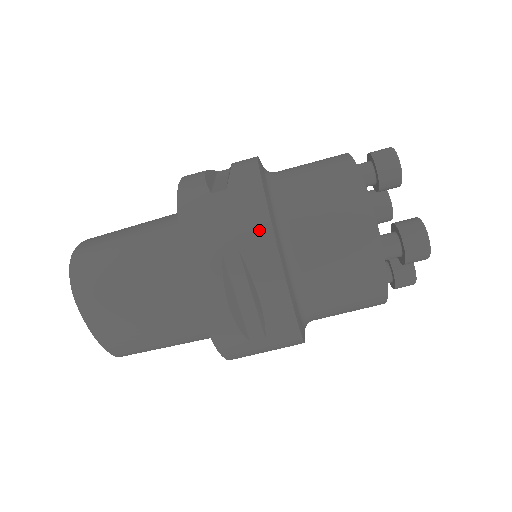
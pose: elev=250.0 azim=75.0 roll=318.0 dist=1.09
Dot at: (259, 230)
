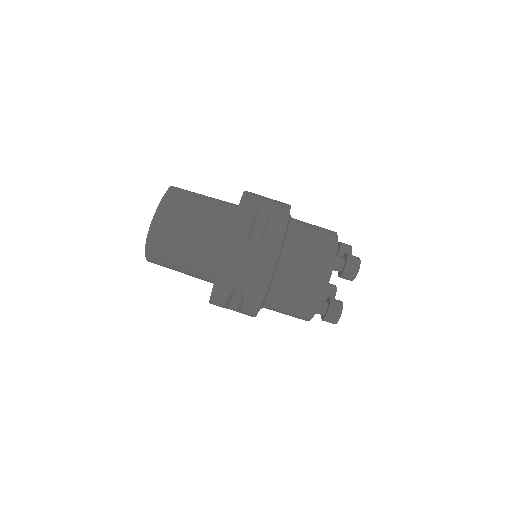
Dot at: (260, 288)
